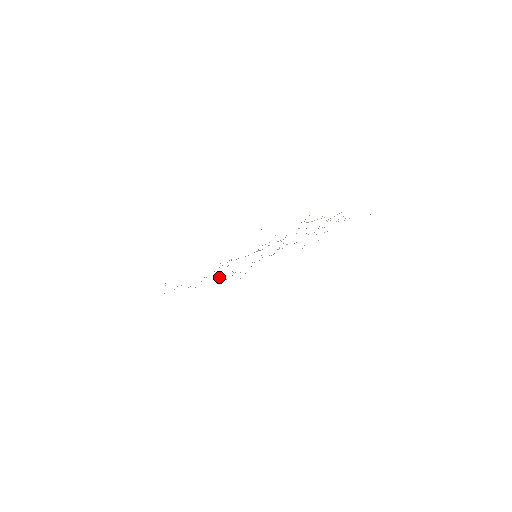
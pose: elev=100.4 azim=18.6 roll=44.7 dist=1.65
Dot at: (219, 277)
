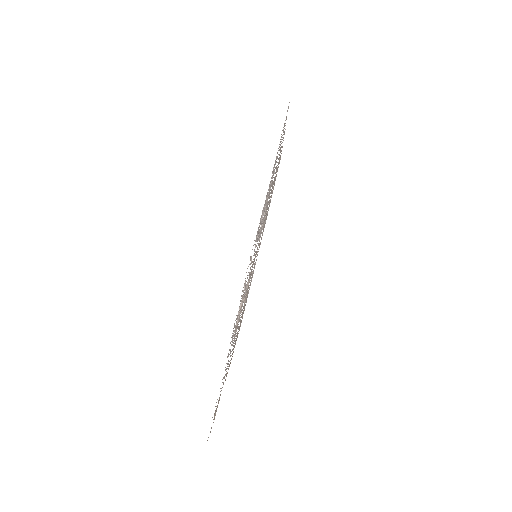
Dot at: occluded
